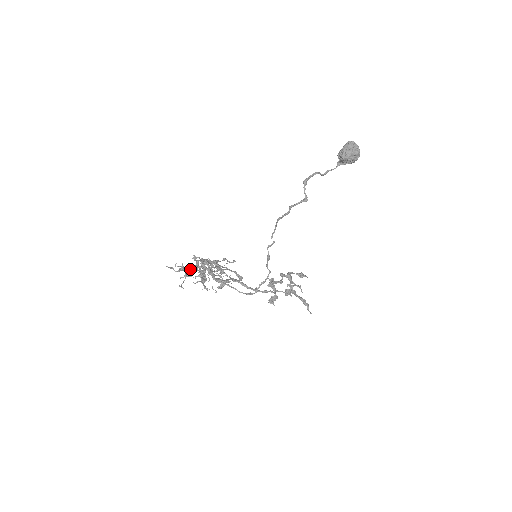
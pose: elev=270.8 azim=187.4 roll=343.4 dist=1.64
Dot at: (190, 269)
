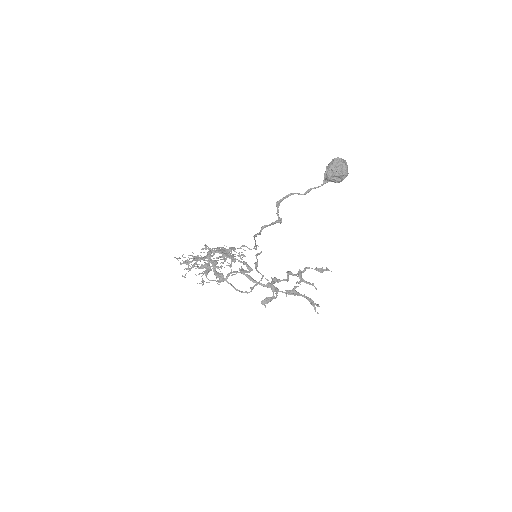
Dot at: (199, 259)
